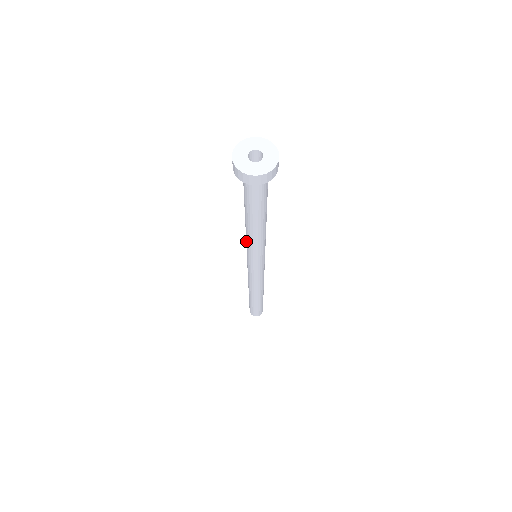
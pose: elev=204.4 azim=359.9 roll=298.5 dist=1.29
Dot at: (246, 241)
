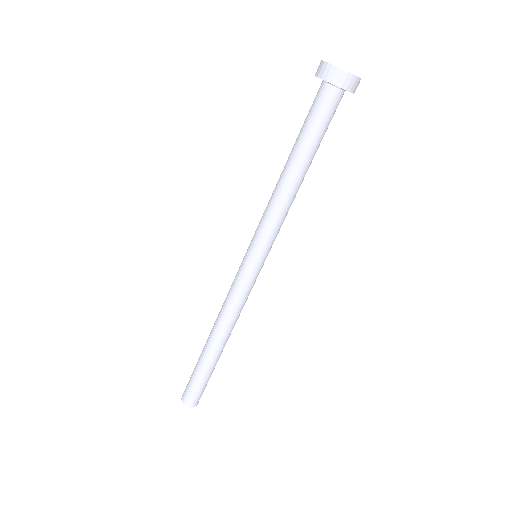
Dot at: (270, 220)
